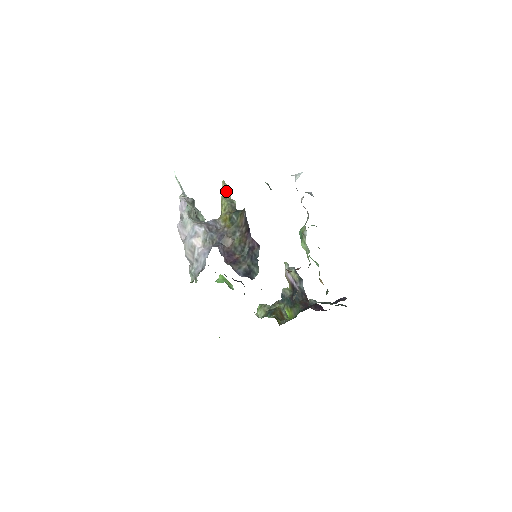
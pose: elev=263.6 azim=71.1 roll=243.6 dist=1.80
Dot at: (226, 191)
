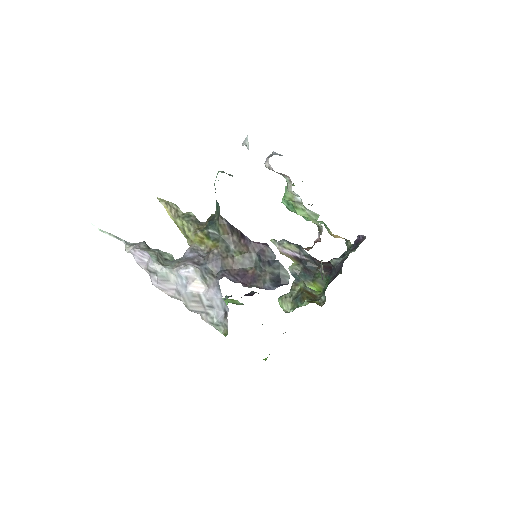
Dot at: (172, 208)
